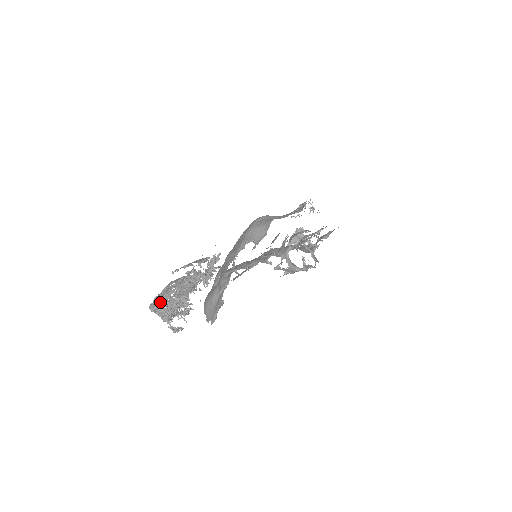
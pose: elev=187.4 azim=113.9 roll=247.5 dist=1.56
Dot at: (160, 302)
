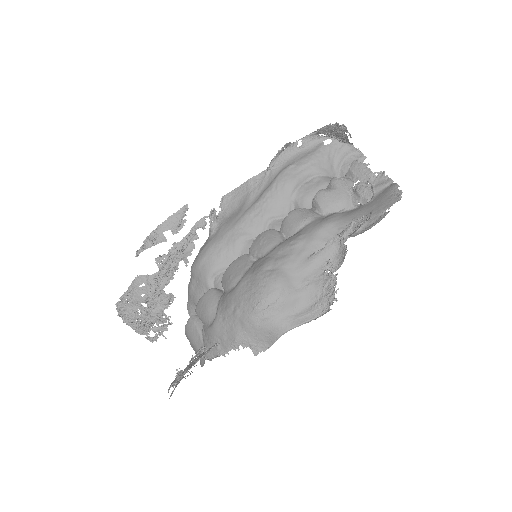
Dot at: (130, 312)
